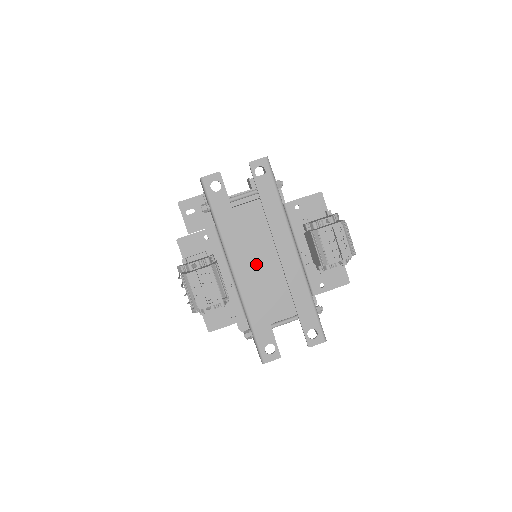
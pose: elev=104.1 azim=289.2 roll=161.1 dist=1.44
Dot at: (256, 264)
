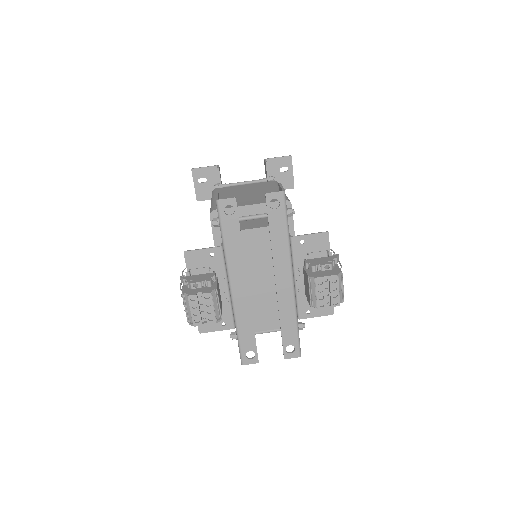
Dot at: (253, 283)
